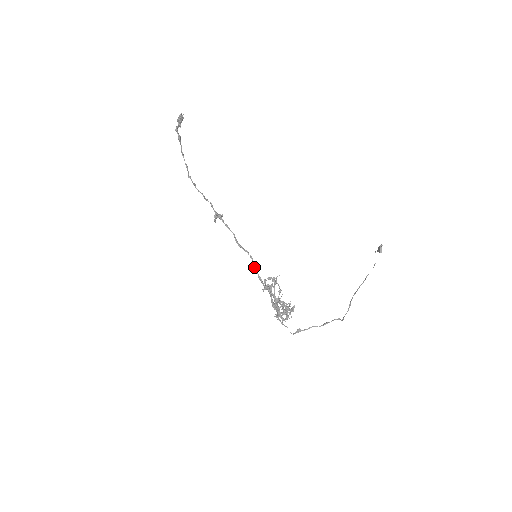
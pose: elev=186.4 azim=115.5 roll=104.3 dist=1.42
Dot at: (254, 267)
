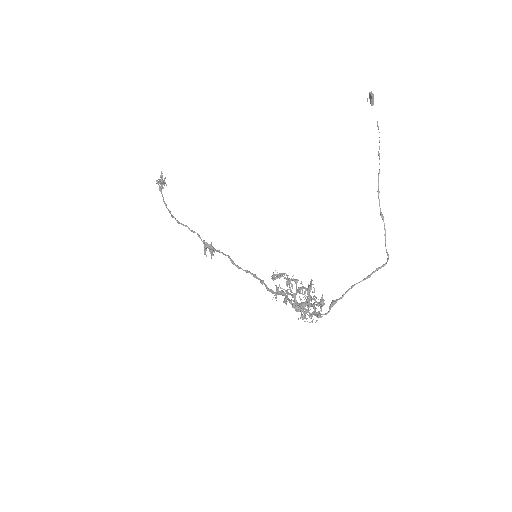
Dot at: (260, 282)
